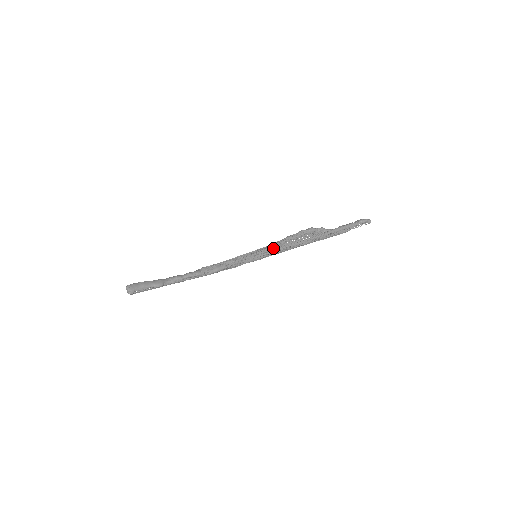
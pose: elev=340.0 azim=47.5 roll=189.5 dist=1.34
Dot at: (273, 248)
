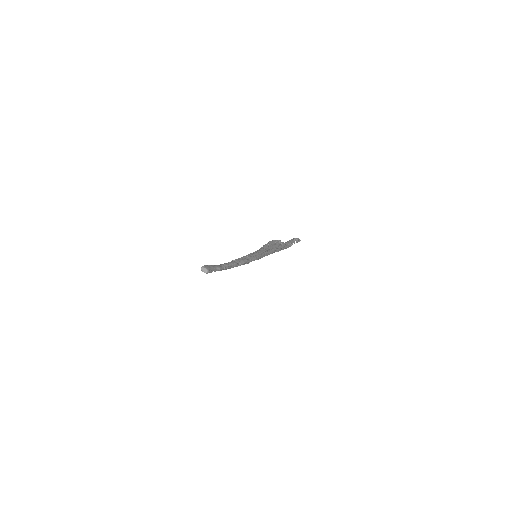
Dot at: (263, 251)
